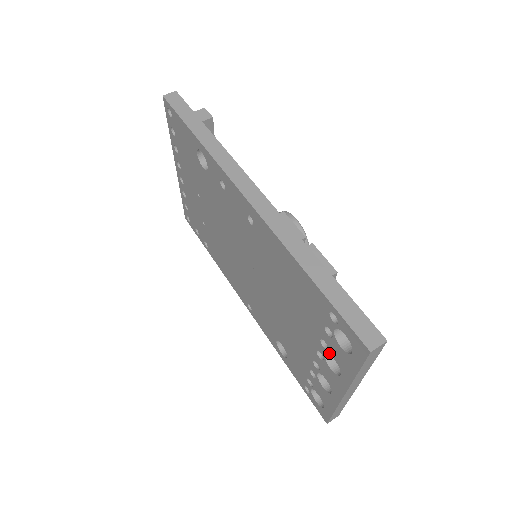
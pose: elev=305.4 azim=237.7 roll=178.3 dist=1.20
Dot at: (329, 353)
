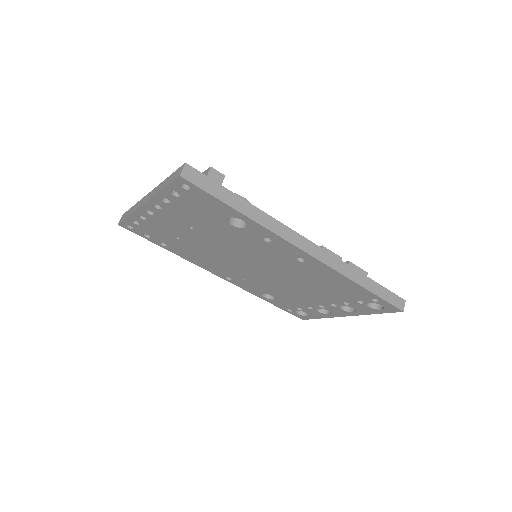
Dot at: (350, 306)
